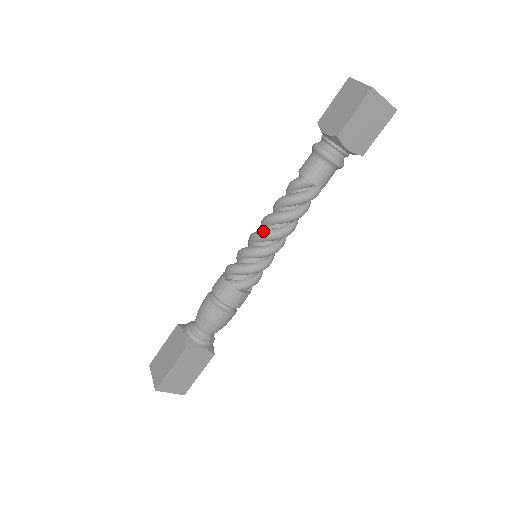
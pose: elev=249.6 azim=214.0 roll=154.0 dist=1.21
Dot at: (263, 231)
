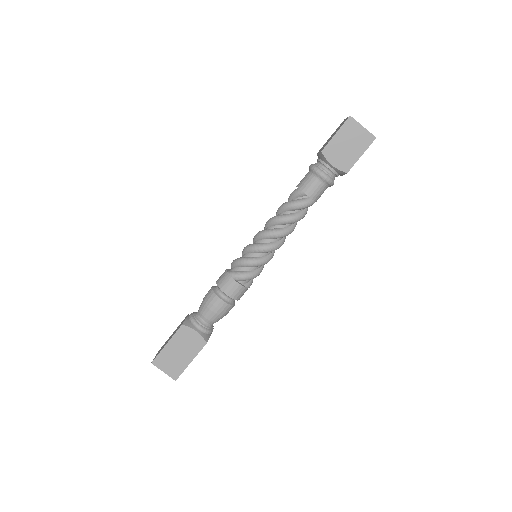
Dot at: occluded
